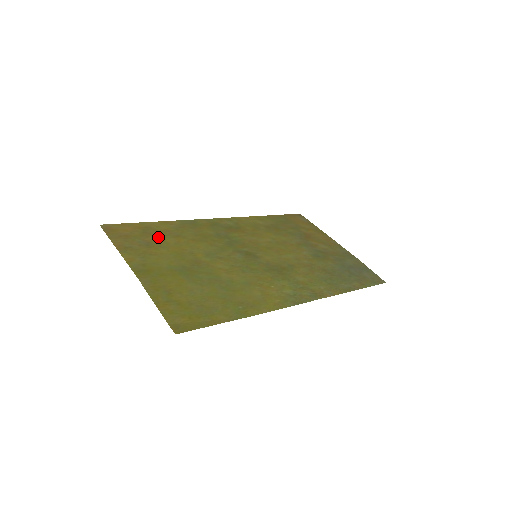
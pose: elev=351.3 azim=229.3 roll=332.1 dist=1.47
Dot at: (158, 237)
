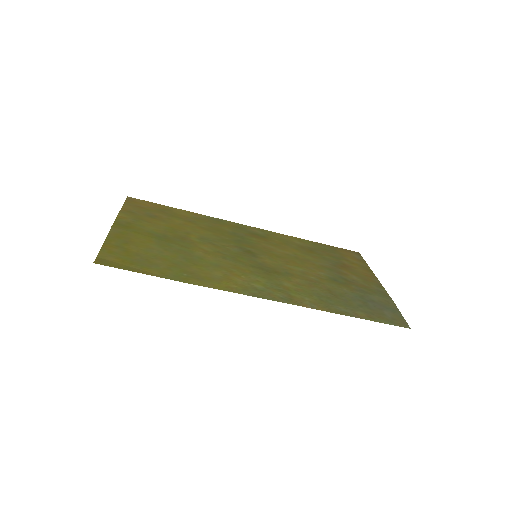
Dot at: (169, 216)
